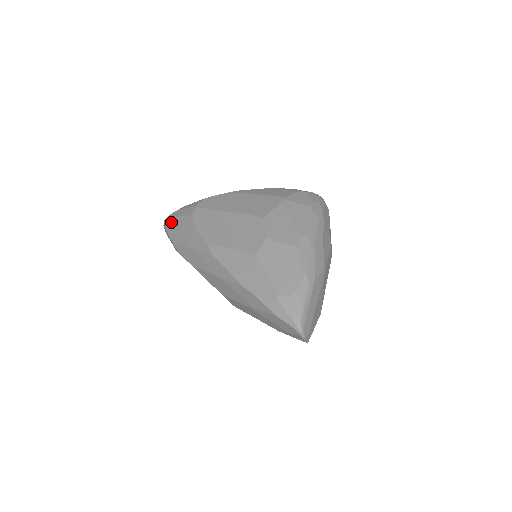
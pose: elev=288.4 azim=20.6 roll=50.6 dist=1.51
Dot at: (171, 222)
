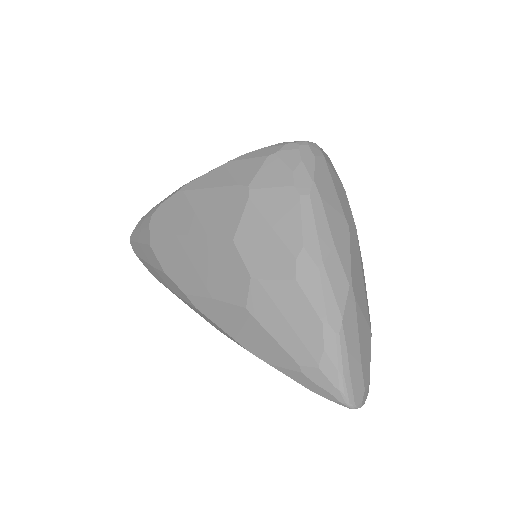
Dot at: (136, 249)
